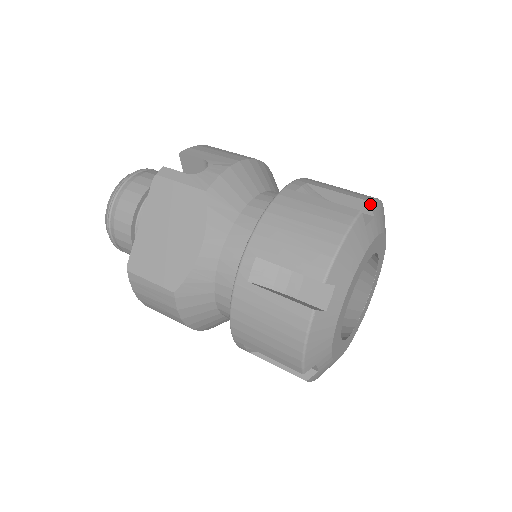
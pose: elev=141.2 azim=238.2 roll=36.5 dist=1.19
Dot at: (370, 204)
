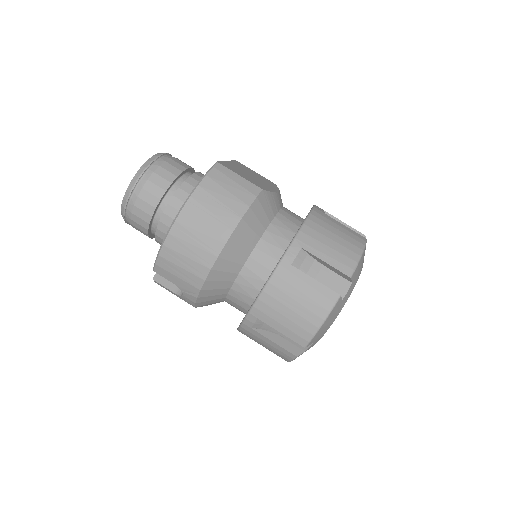
Dot at: occluded
